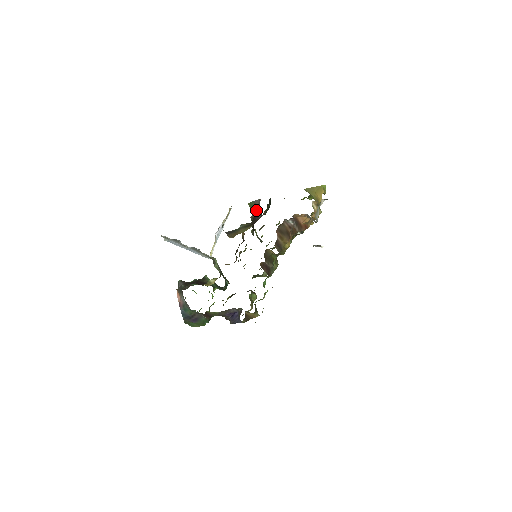
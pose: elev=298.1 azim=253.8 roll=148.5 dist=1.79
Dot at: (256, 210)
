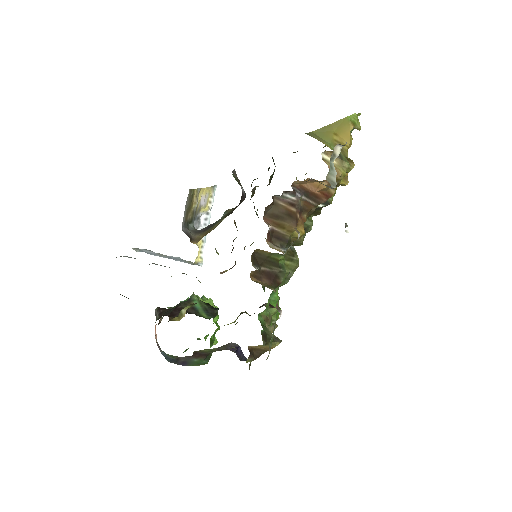
Dot at: occluded
